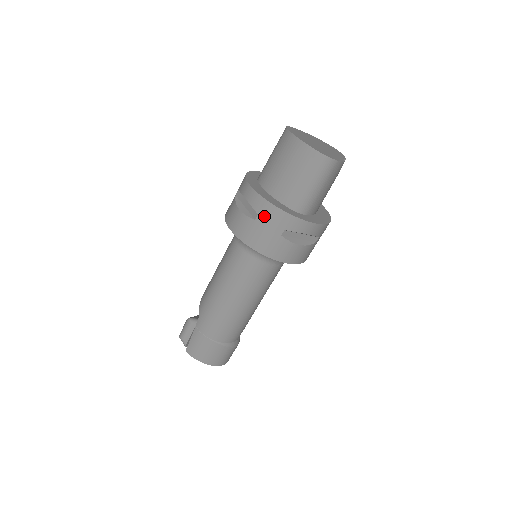
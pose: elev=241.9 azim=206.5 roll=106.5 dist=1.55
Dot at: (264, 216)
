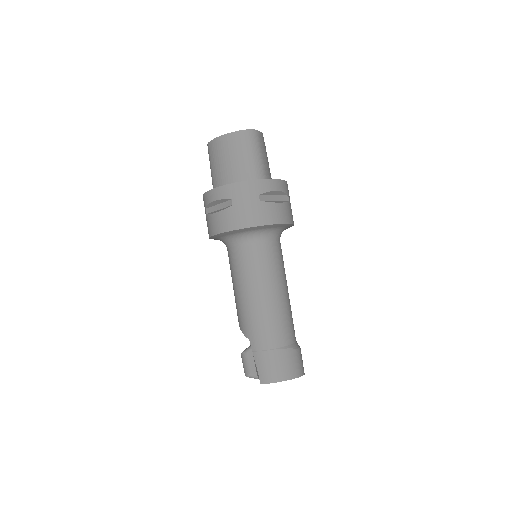
Dot at: (237, 196)
